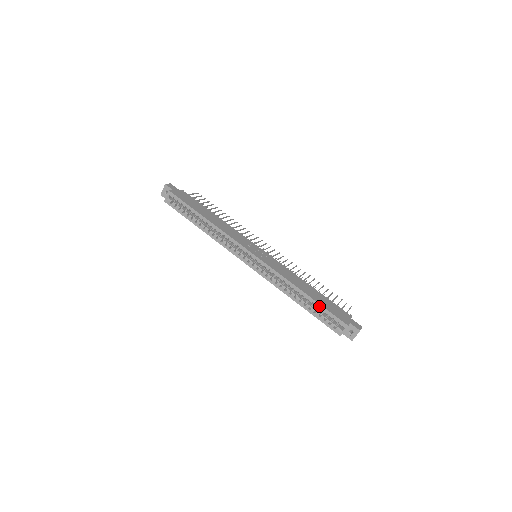
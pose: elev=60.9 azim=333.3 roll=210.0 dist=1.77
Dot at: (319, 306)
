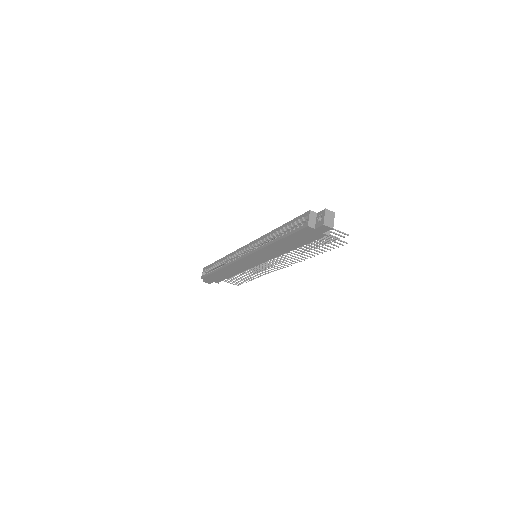
Dot at: (288, 224)
